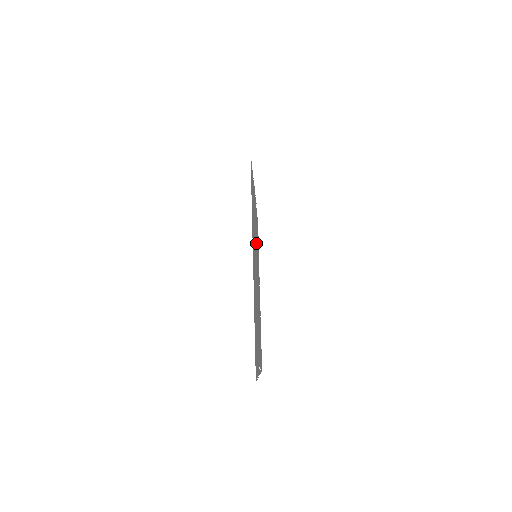
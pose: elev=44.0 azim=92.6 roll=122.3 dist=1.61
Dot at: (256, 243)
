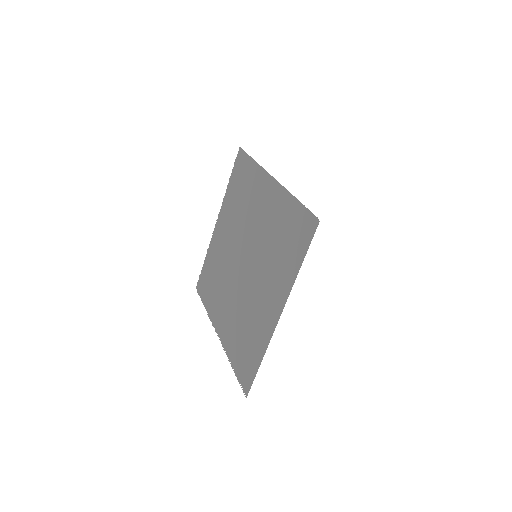
Dot at: (253, 228)
